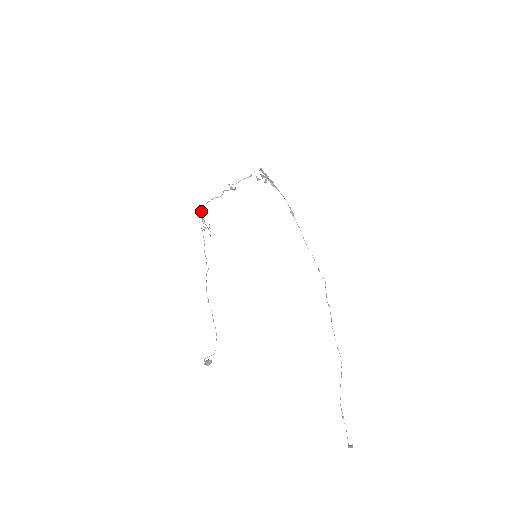
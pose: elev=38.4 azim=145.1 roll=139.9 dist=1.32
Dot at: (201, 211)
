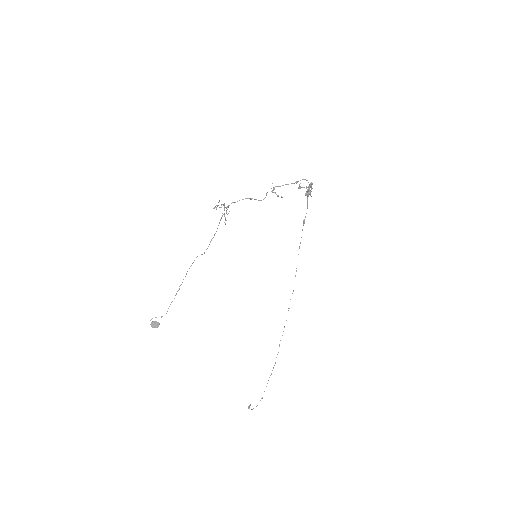
Dot at: occluded
